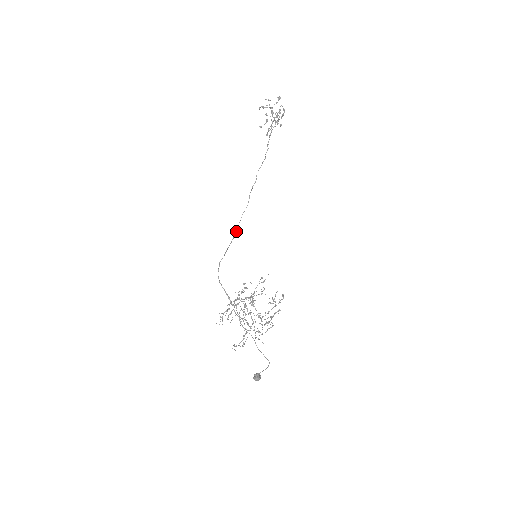
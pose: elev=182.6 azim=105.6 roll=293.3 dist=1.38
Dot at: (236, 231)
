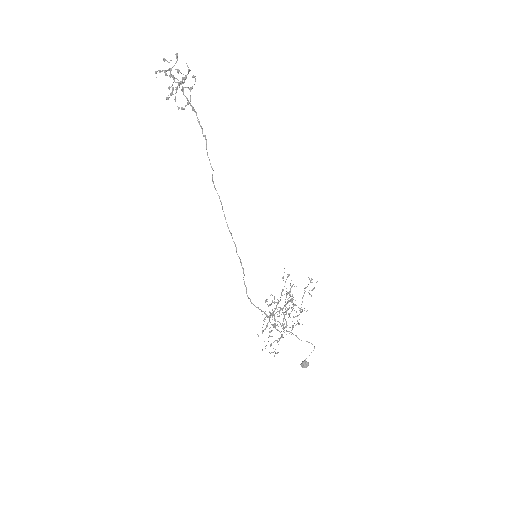
Dot at: (233, 241)
